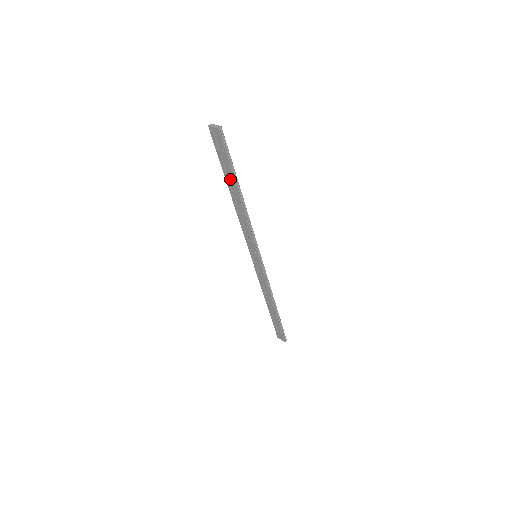
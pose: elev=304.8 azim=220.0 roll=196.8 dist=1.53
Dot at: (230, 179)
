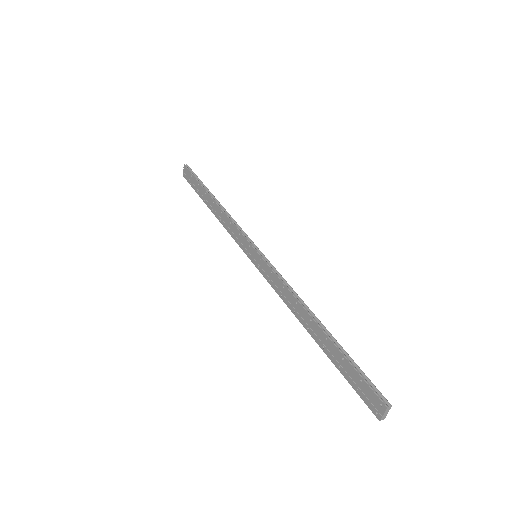
Dot at: (204, 195)
